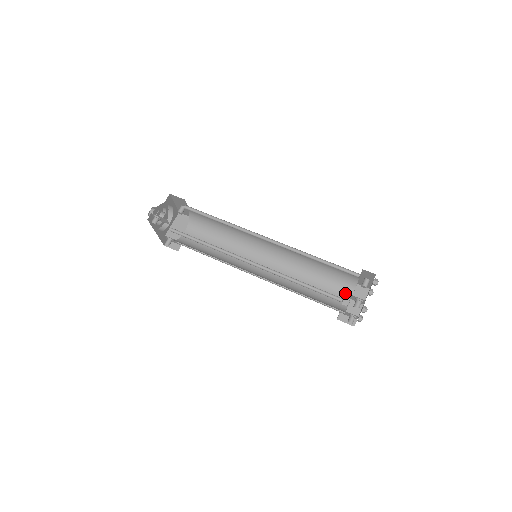
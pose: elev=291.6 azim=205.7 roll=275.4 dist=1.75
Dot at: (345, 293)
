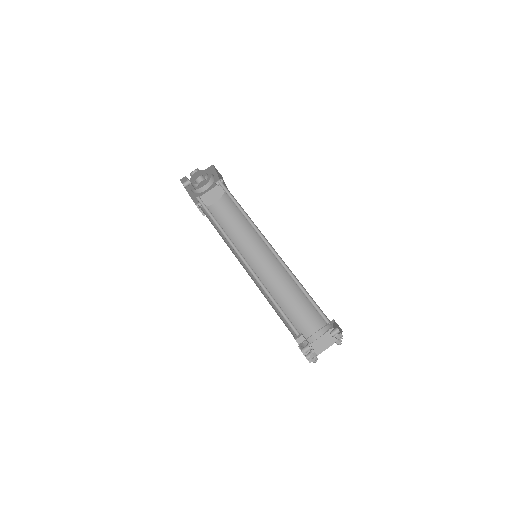
Dot at: (301, 333)
